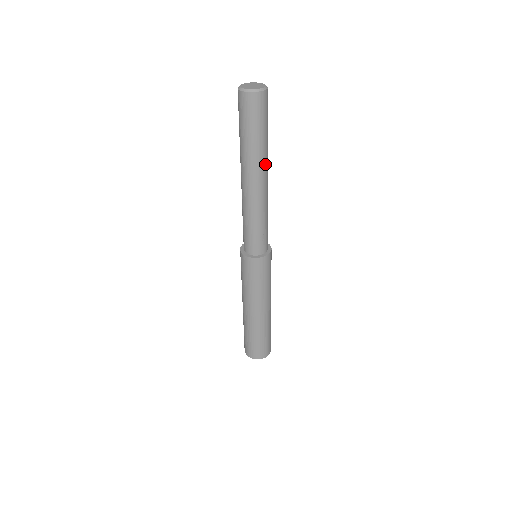
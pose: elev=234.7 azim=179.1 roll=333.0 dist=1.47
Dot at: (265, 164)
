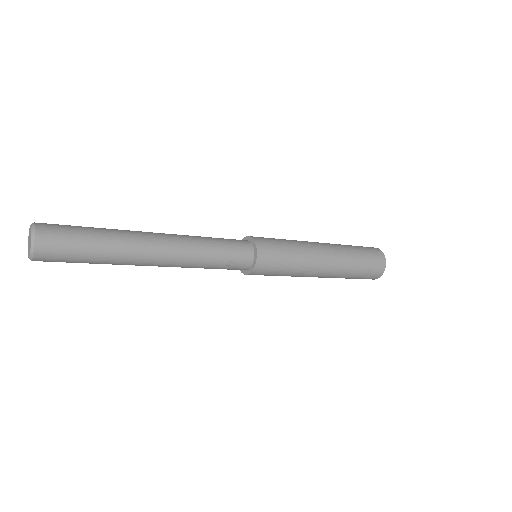
Dot at: (136, 249)
